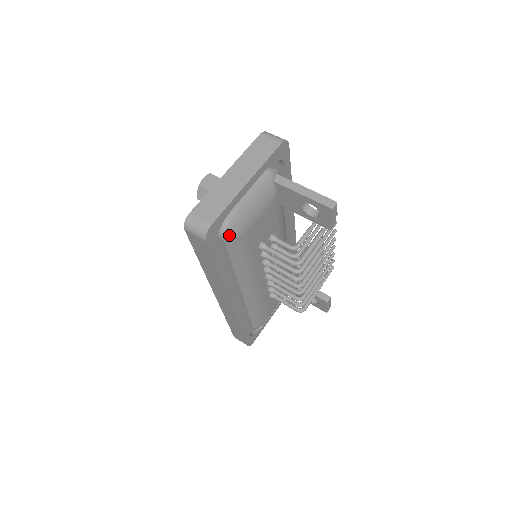
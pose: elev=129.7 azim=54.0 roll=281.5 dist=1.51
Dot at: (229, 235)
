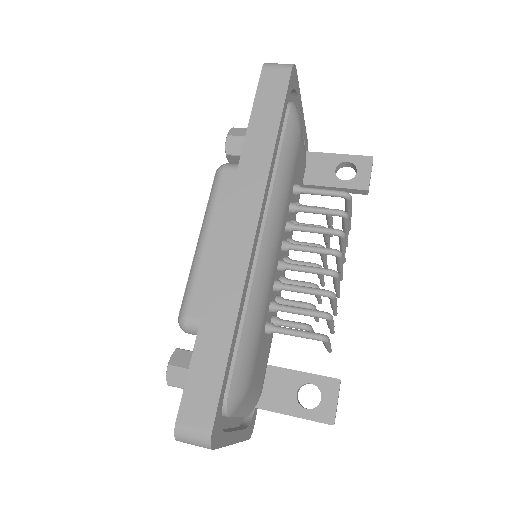
Dot at: (294, 110)
